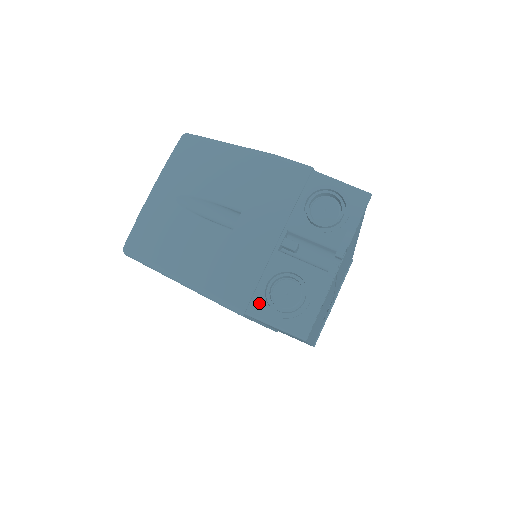
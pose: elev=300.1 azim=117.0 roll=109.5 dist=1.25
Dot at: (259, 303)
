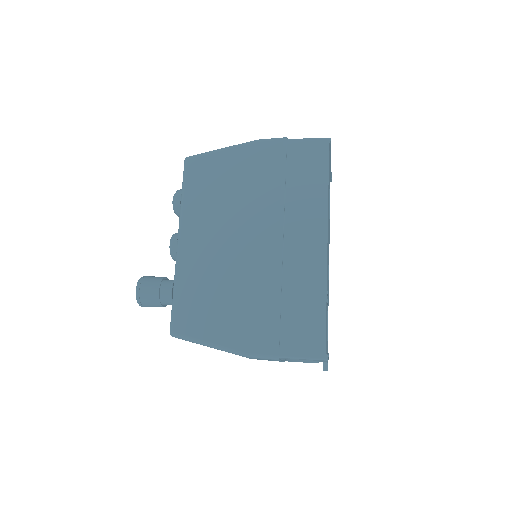
Dot at: occluded
